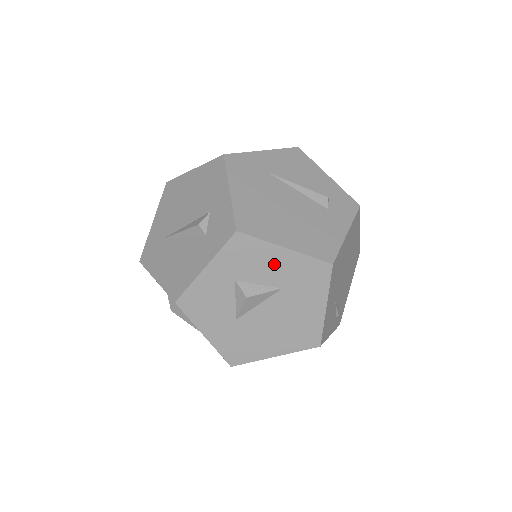
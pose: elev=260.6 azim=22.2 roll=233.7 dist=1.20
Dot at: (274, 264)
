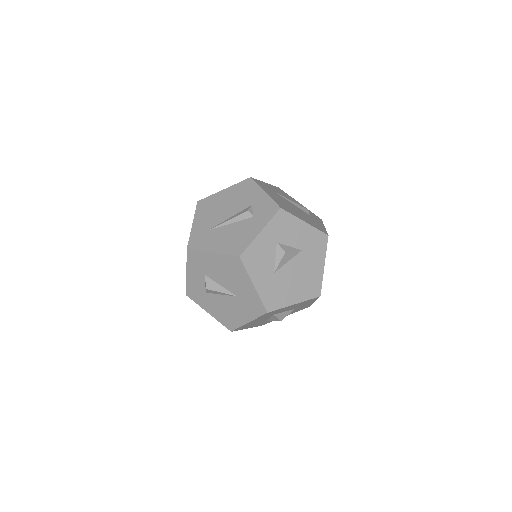
Dot at: (299, 232)
